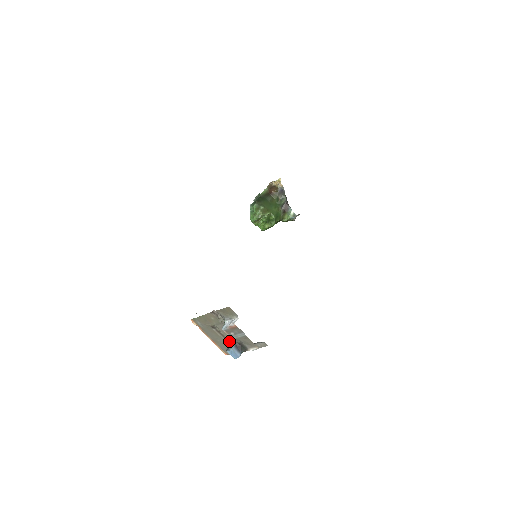
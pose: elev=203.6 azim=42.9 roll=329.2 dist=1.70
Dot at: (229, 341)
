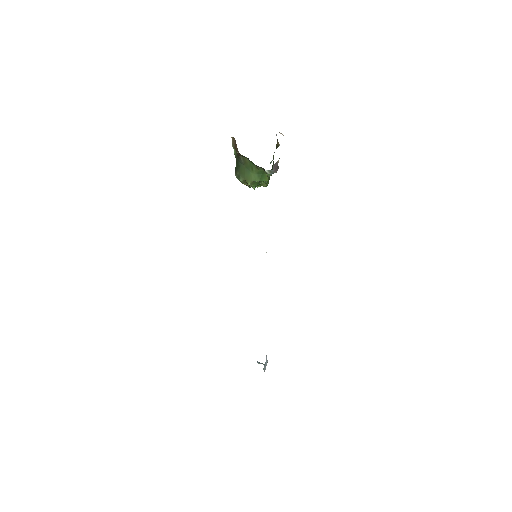
Dot at: occluded
